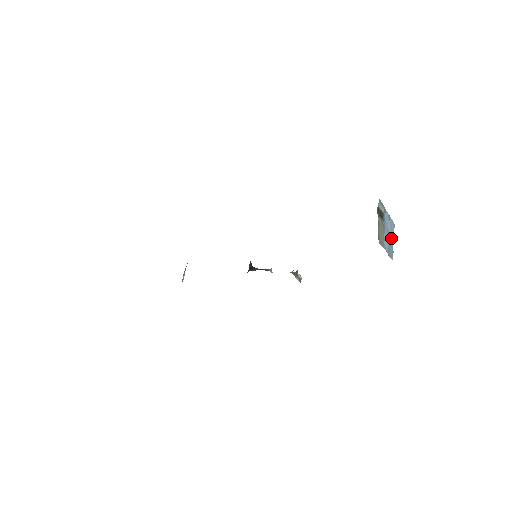
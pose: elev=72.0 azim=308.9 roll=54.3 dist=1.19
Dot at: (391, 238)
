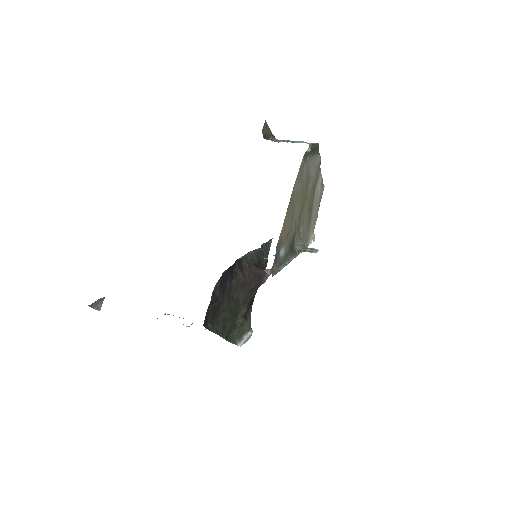
Dot at: occluded
